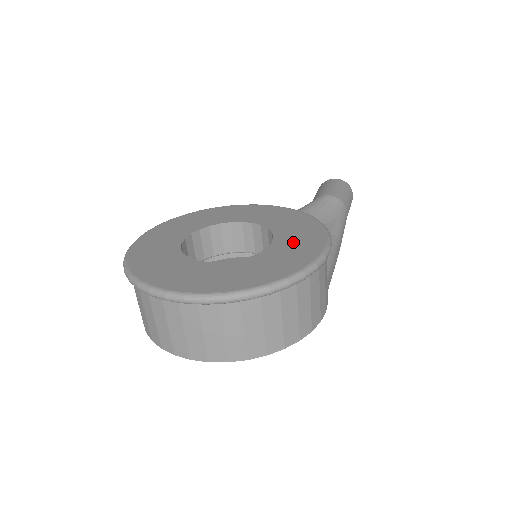
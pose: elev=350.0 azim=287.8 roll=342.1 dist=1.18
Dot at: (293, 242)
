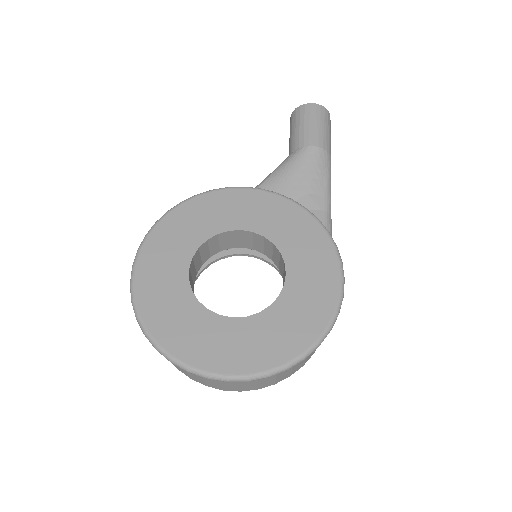
Dot at: (307, 274)
